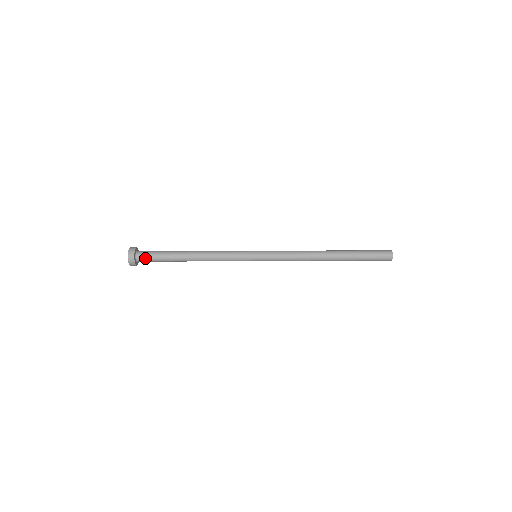
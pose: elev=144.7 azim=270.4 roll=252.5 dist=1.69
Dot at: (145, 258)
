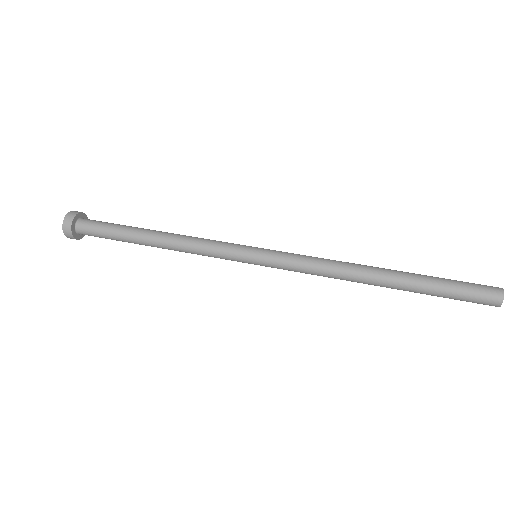
Dot at: (88, 228)
